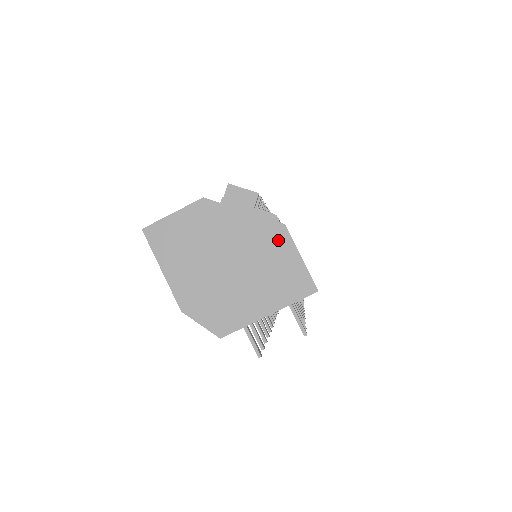
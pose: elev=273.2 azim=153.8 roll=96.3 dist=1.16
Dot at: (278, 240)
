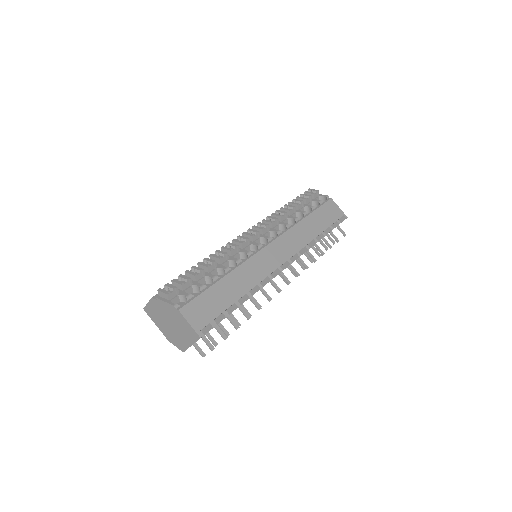
Dot at: (179, 316)
